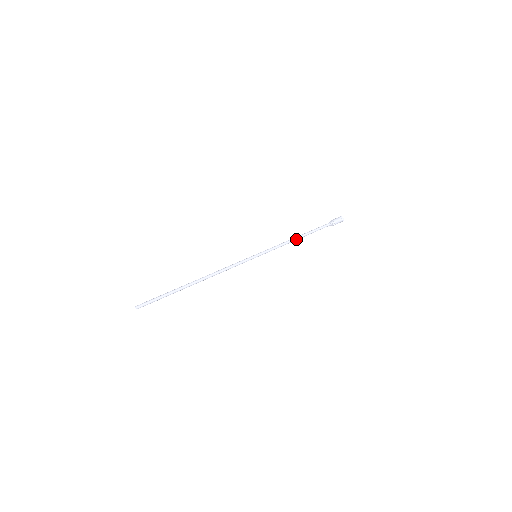
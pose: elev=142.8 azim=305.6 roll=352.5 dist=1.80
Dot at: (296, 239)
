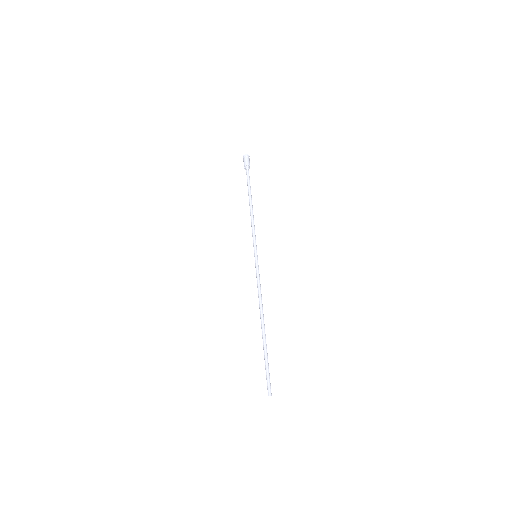
Dot at: (252, 210)
